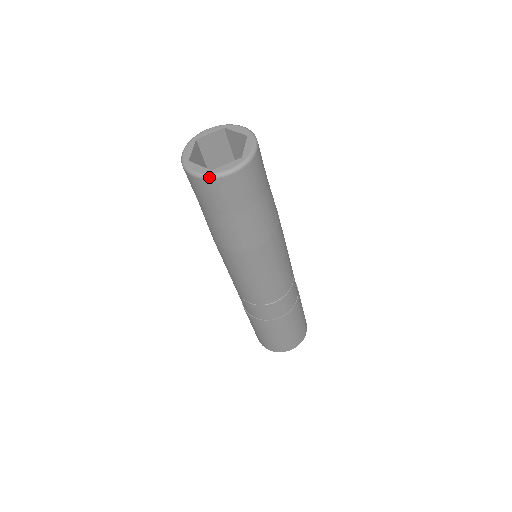
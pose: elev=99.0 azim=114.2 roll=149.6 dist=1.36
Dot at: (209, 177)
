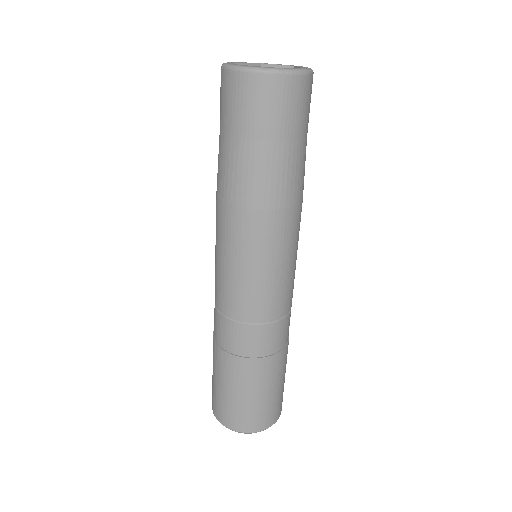
Dot at: (230, 67)
